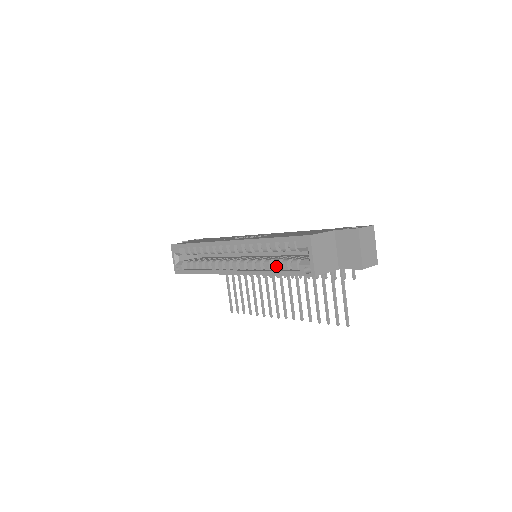
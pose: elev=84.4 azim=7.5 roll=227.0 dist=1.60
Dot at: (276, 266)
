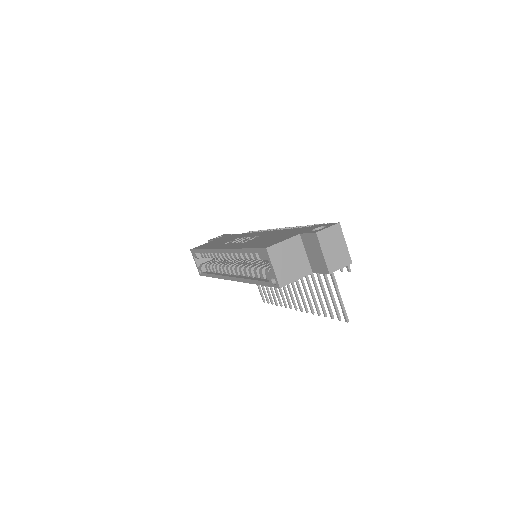
Dot at: (256, 274)
